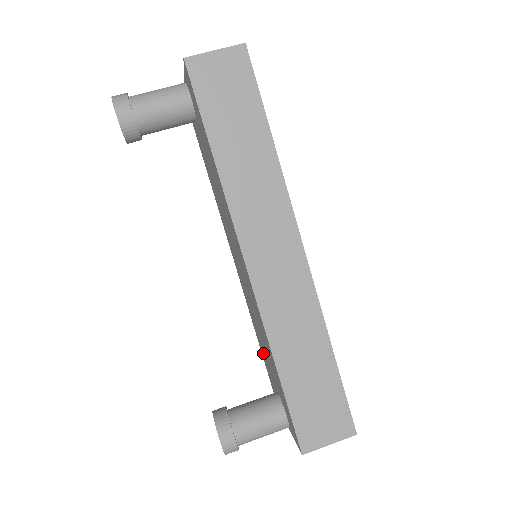
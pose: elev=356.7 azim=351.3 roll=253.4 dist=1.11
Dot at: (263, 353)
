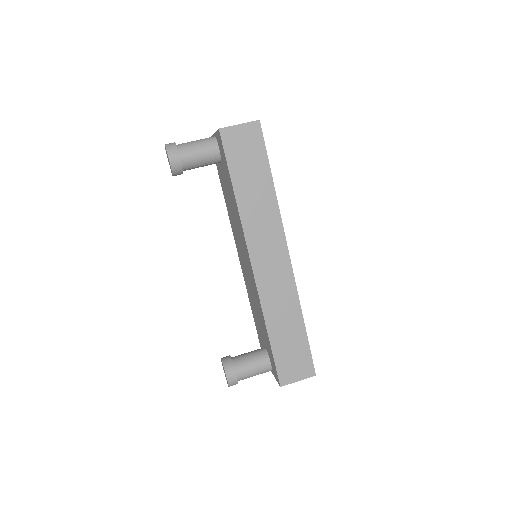
Dot at: (256, 321)
